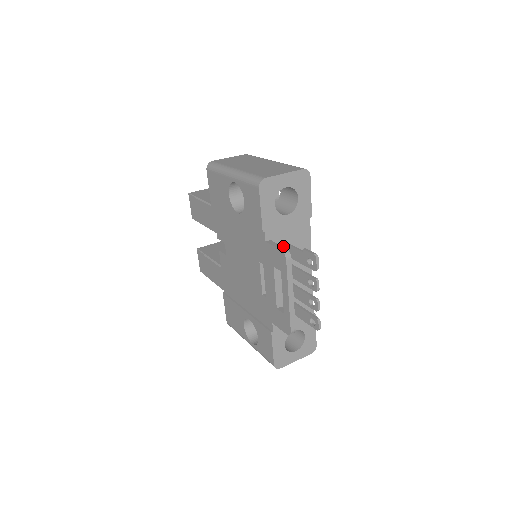
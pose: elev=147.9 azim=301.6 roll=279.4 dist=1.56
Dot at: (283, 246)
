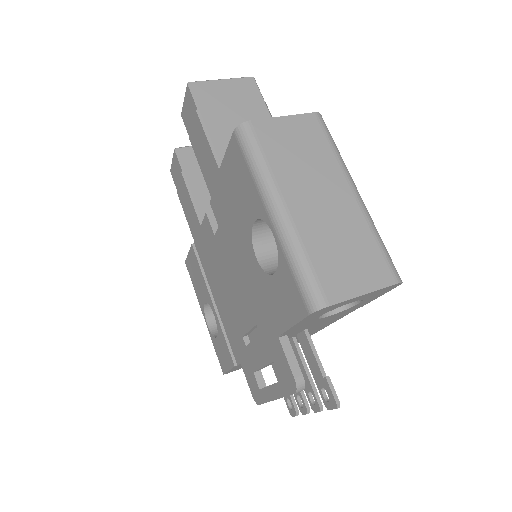
Dot at: (300, 331)
